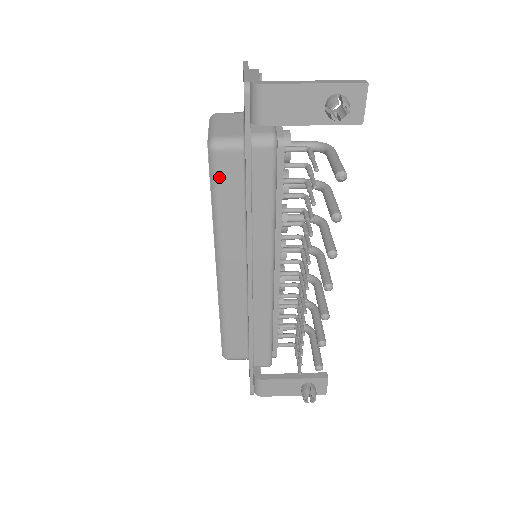
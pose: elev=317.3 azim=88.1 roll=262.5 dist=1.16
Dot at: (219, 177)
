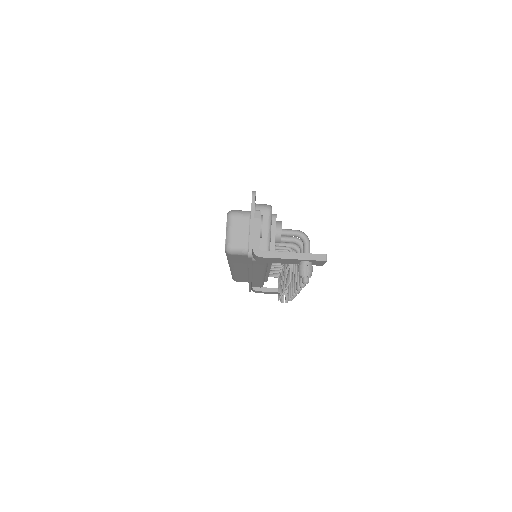
Dot at: (232, 258)
